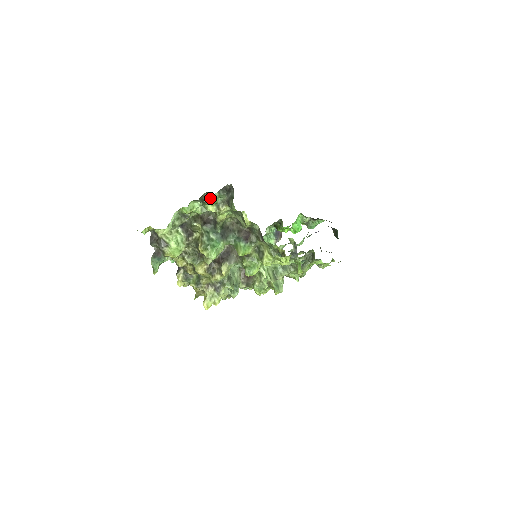
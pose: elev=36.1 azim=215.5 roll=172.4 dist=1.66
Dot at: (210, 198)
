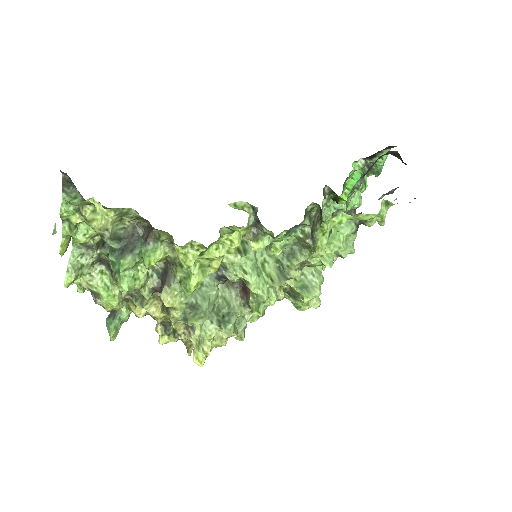
Dot at: occluded
